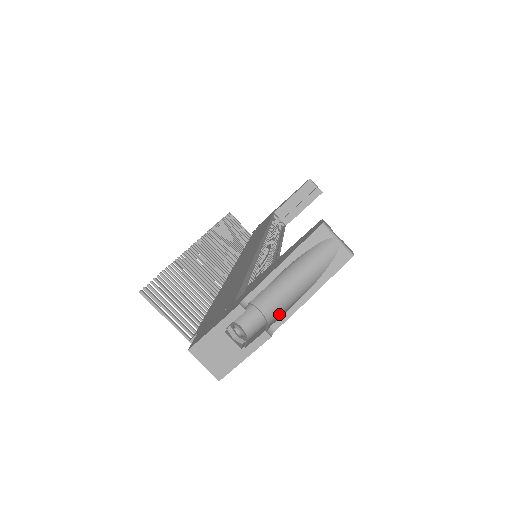
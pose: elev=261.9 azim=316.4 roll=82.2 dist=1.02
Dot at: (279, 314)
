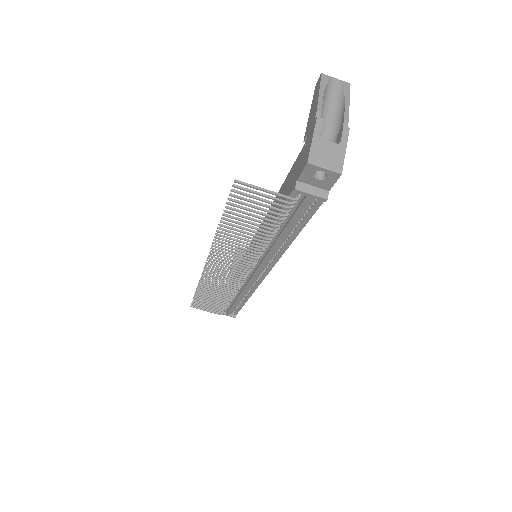
Dot at: (340, 126)
